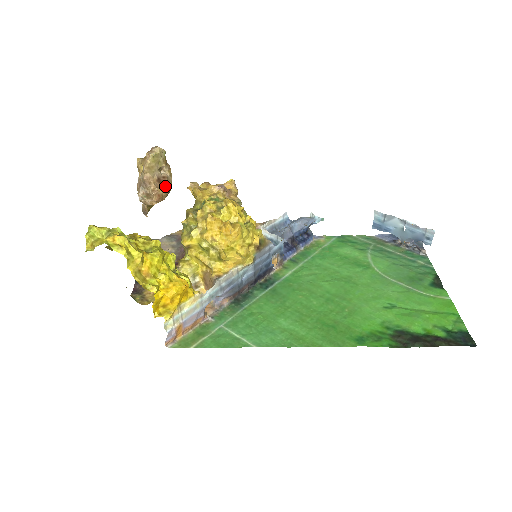
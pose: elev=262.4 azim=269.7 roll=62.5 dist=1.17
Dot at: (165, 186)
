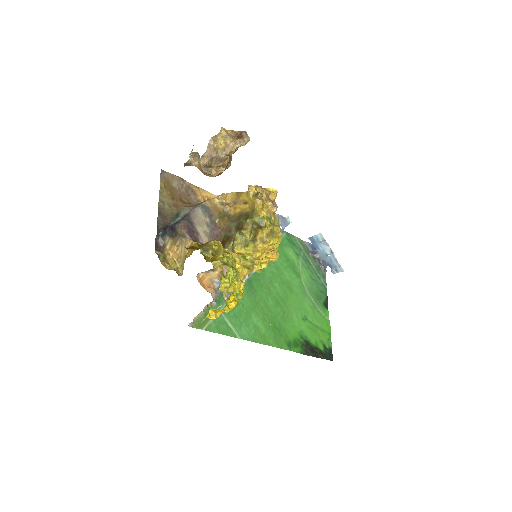
Dot at: (228, 167)
